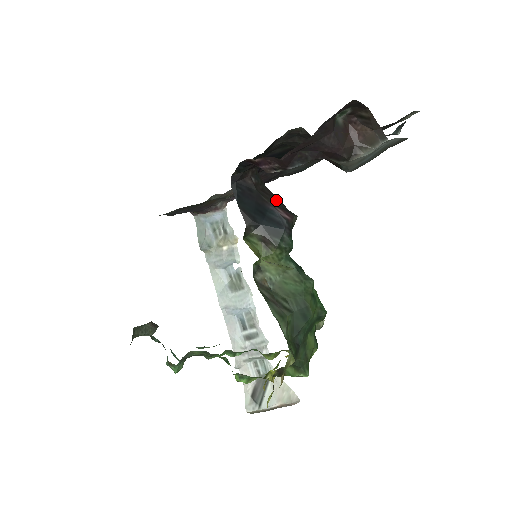
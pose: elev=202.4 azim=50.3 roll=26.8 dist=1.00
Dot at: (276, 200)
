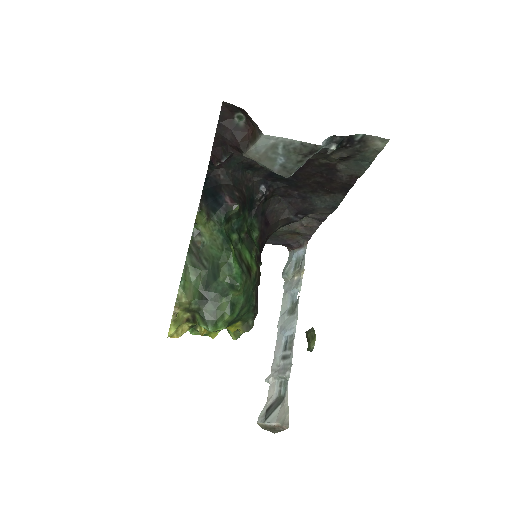
Dot at: (233, 193)
